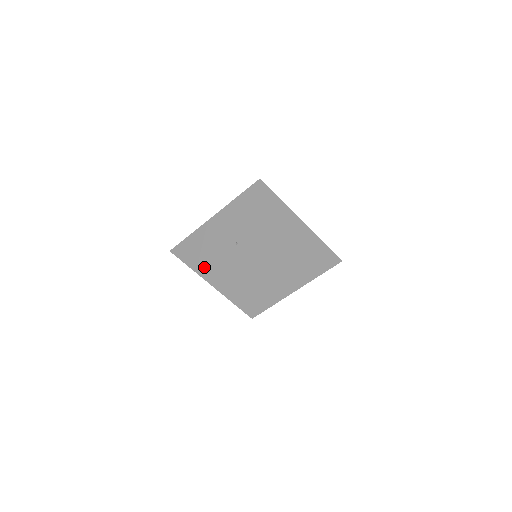
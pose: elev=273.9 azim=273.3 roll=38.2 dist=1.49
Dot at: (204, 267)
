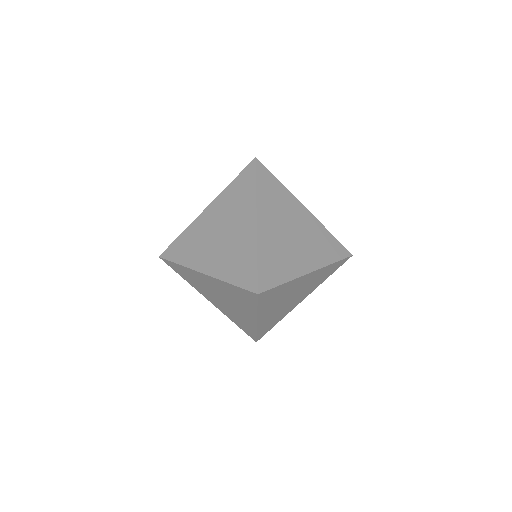
Dot at: occluded
